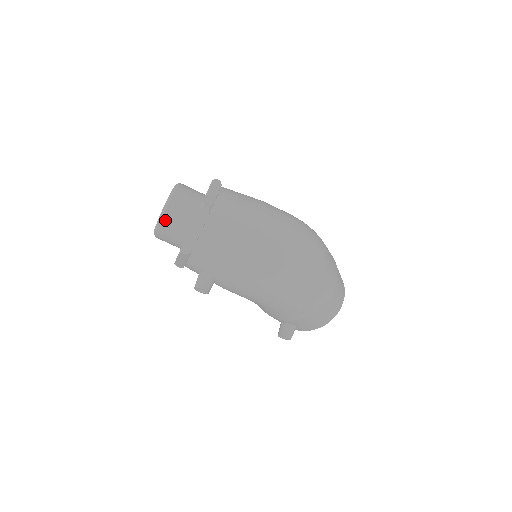
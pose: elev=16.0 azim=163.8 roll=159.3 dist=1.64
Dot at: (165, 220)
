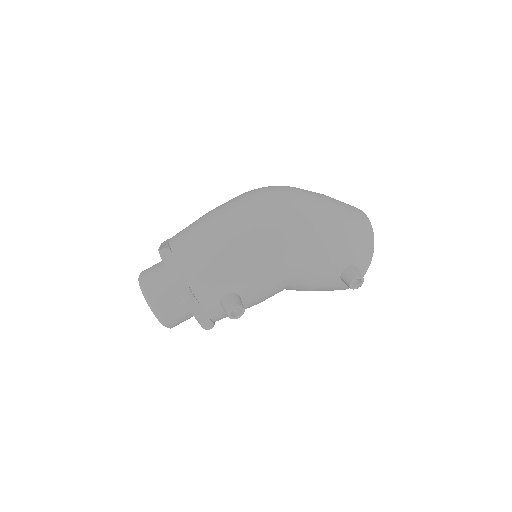
Dot at: (151, 298)
